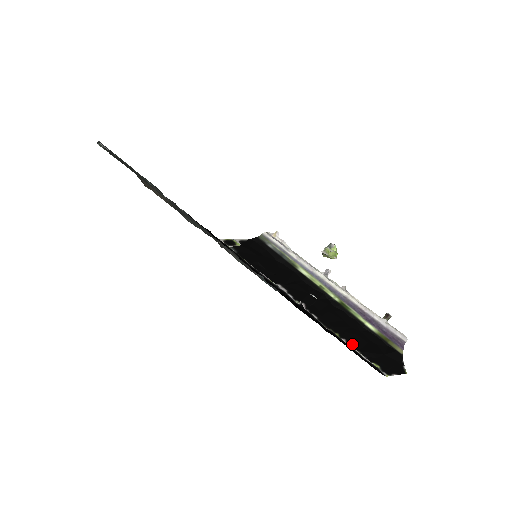
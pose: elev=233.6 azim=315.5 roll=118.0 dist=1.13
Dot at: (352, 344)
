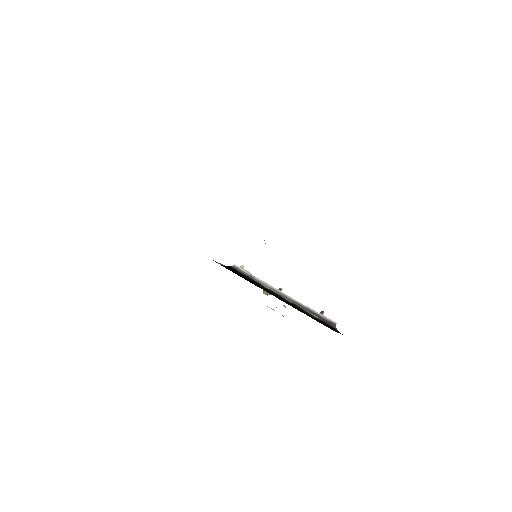
Dot at: (311, 317)
